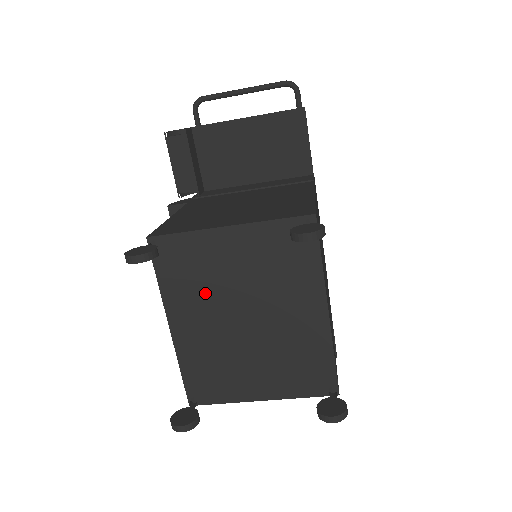
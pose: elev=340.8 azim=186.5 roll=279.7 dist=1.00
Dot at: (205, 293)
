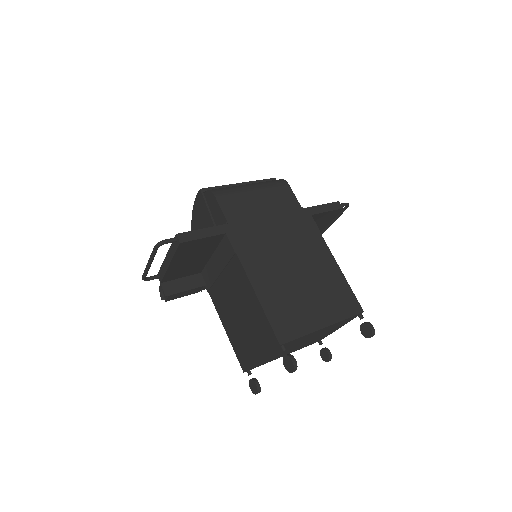
Dot at: (281, 354)
